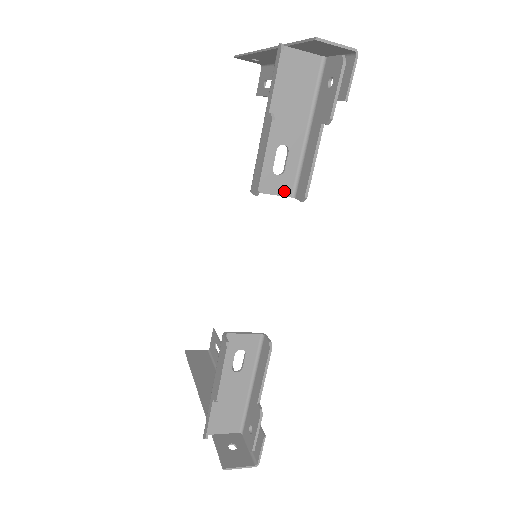
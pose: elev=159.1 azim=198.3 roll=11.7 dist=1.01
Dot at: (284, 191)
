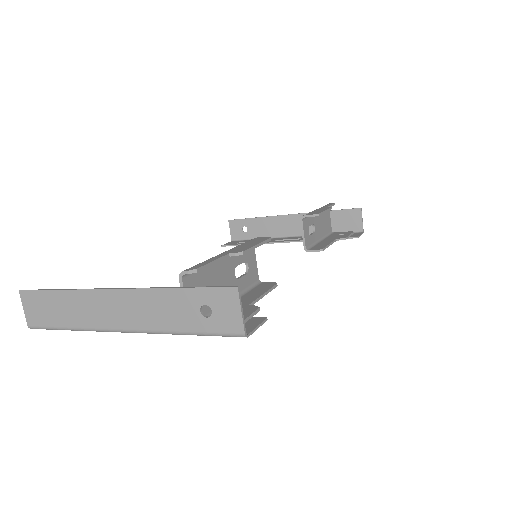
Dot at: (306, 241)
